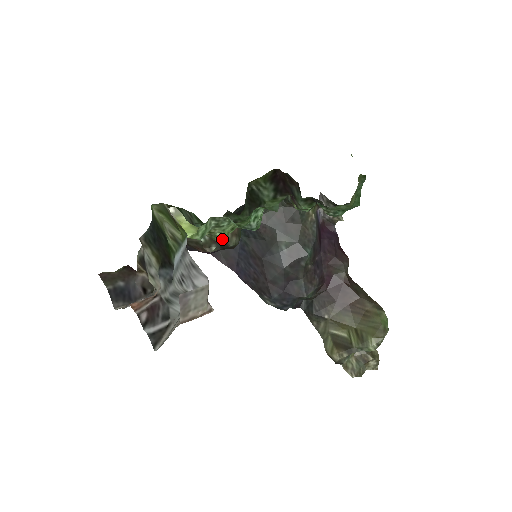
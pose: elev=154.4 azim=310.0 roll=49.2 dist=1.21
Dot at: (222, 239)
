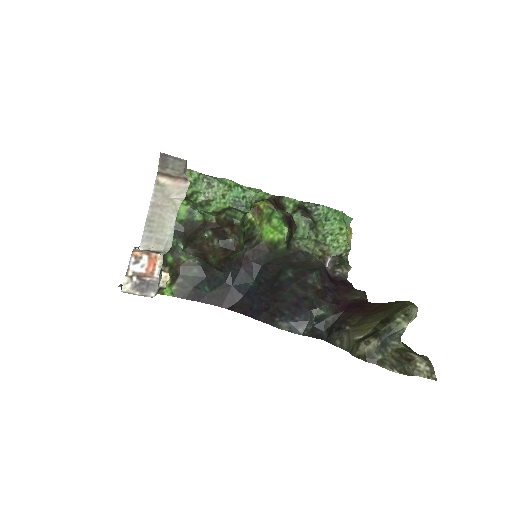
Dot at: (216, 206)
